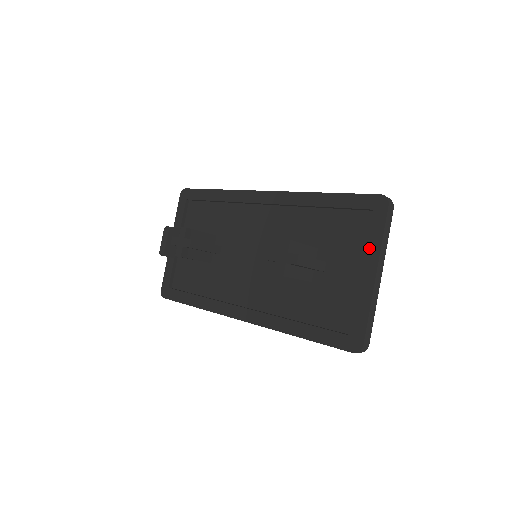
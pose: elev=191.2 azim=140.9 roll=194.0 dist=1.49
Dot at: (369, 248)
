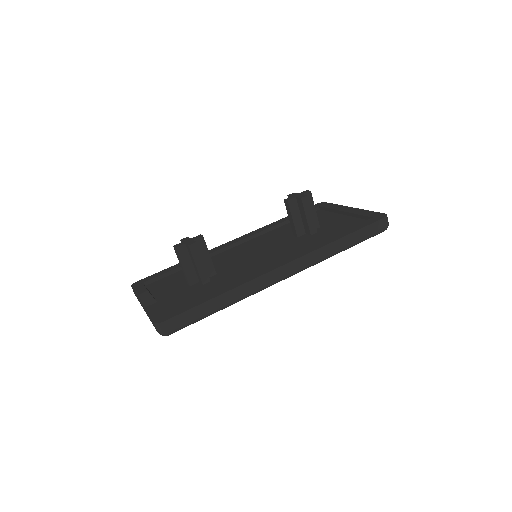
Dot at: (335, 208)
